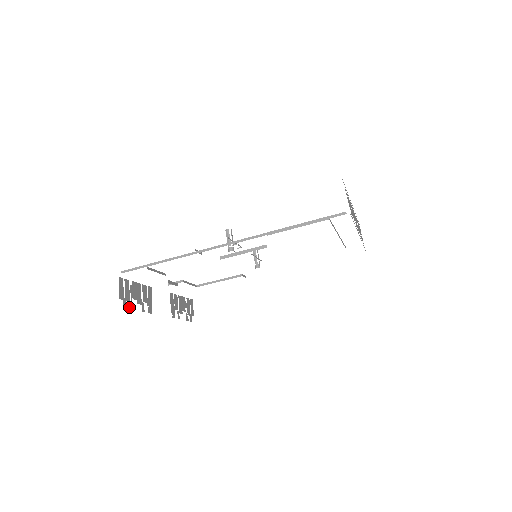
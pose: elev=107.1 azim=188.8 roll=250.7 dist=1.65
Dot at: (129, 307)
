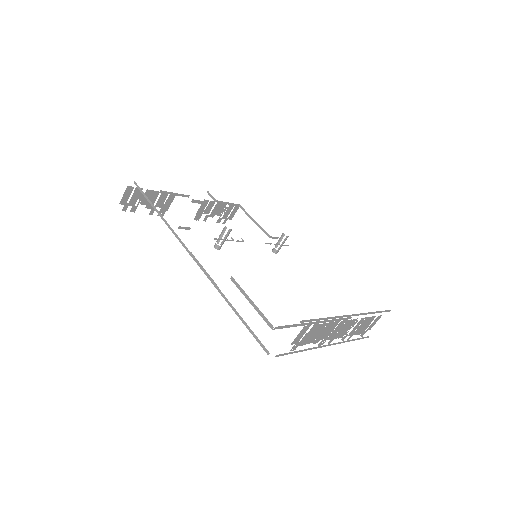
Dot at: (131, 210)
